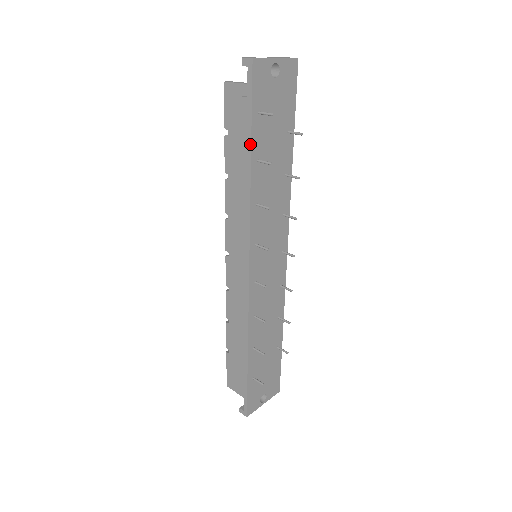
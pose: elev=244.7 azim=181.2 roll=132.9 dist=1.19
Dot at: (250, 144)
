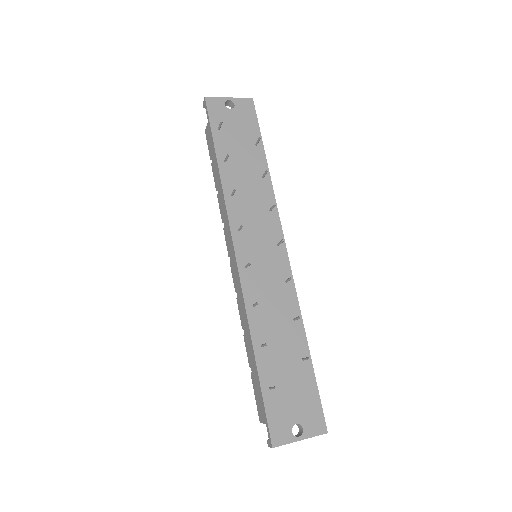
Dot at: (214, 150)
